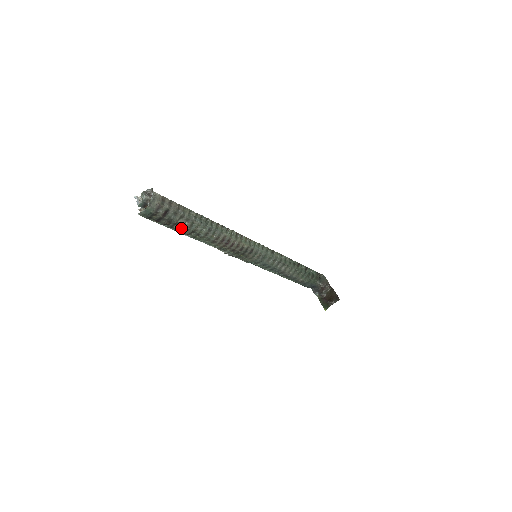
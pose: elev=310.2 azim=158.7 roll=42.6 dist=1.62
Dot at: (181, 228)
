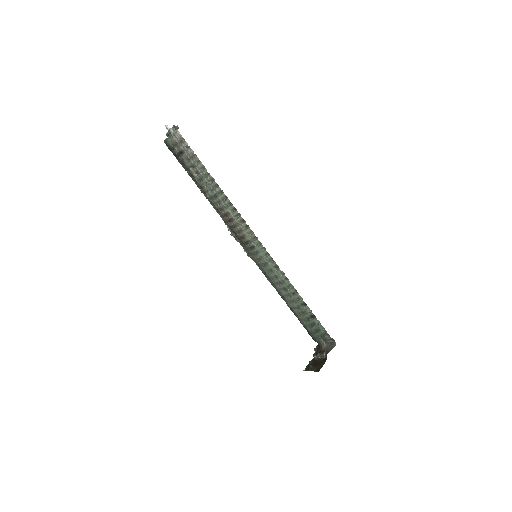
Dot at: (193, 177)
